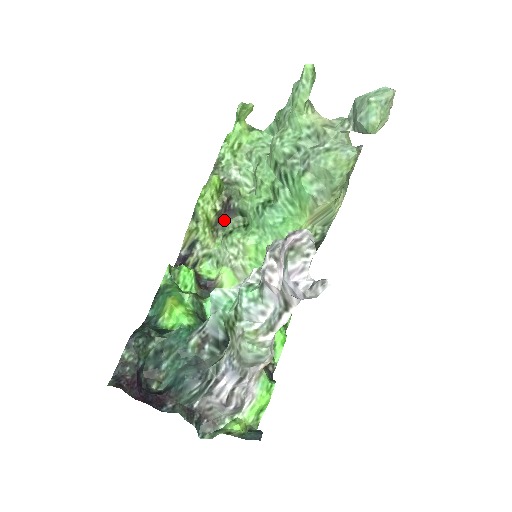
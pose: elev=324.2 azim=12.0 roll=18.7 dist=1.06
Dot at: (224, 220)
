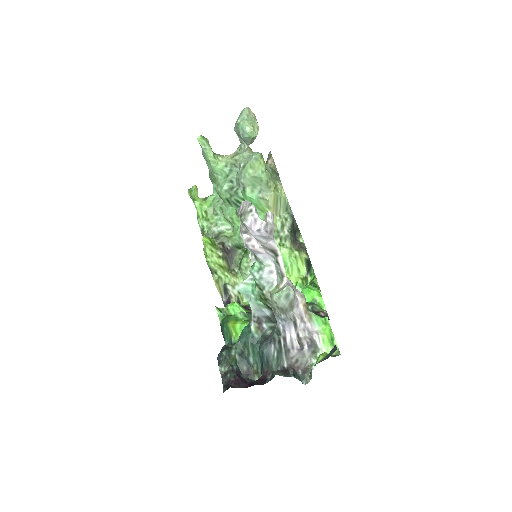
Dot at: (232, 260)
